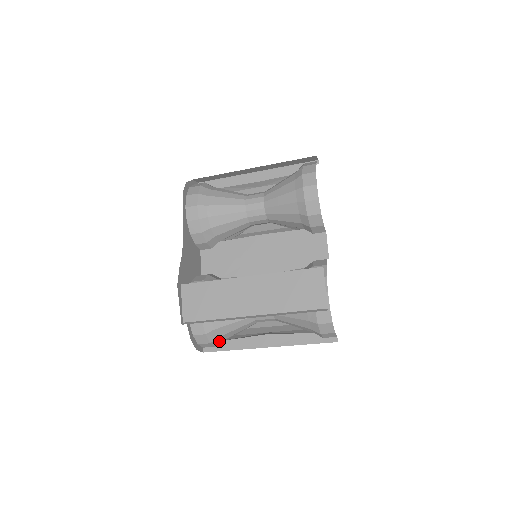
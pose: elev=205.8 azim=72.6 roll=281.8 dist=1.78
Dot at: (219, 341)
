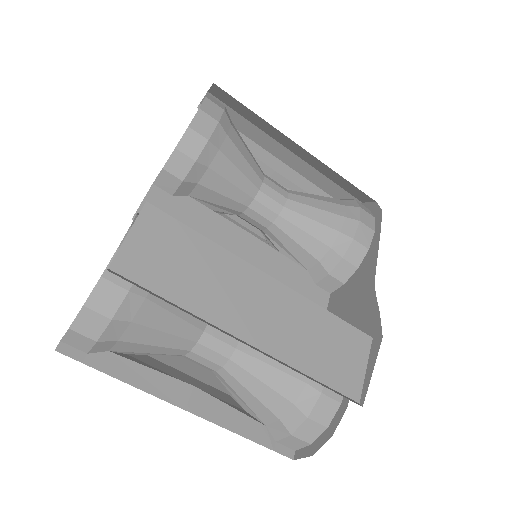
Dot at: (105, 347)
